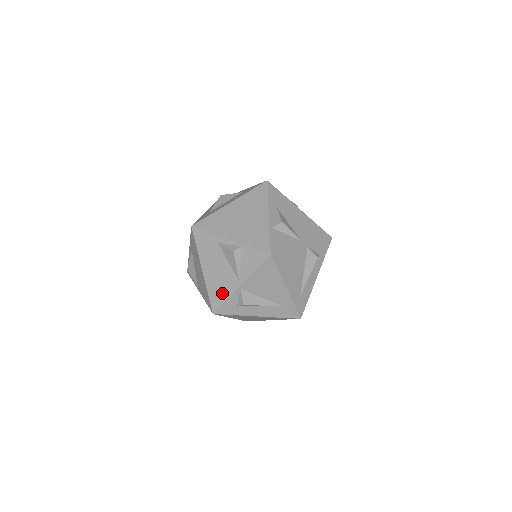
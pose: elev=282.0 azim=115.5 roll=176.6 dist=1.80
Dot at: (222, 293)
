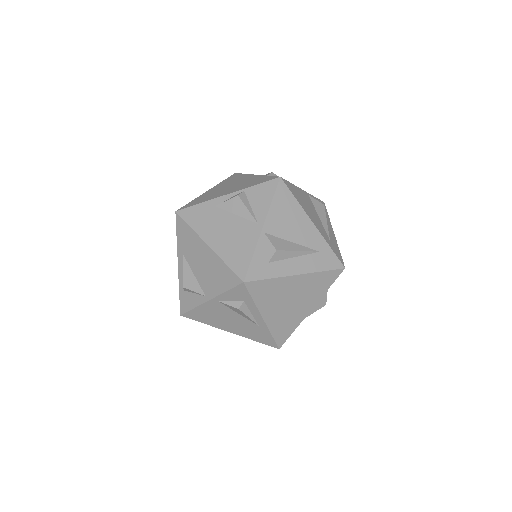
Dot at: (244, 251)
